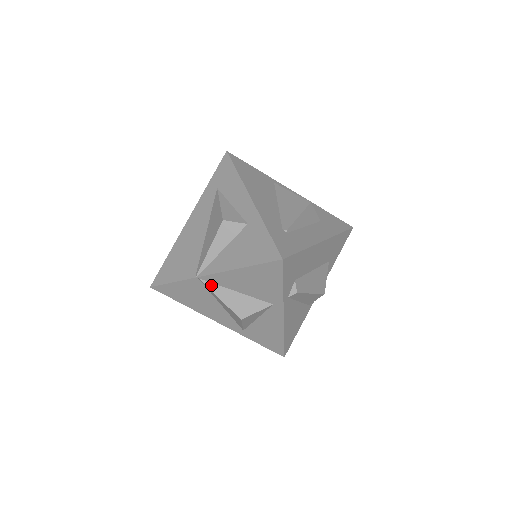
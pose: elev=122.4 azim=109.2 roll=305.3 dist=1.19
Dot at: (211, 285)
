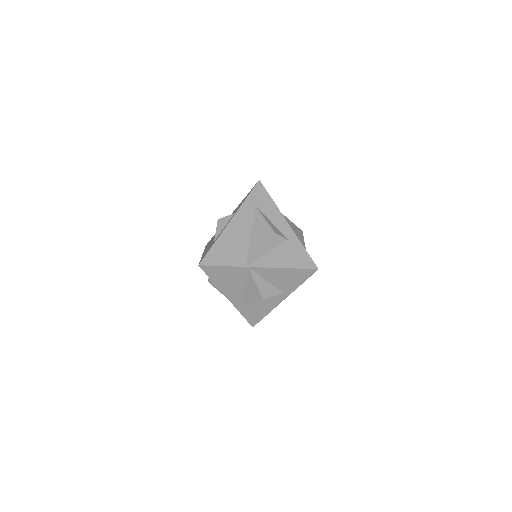
Dot at: (254, 274)
